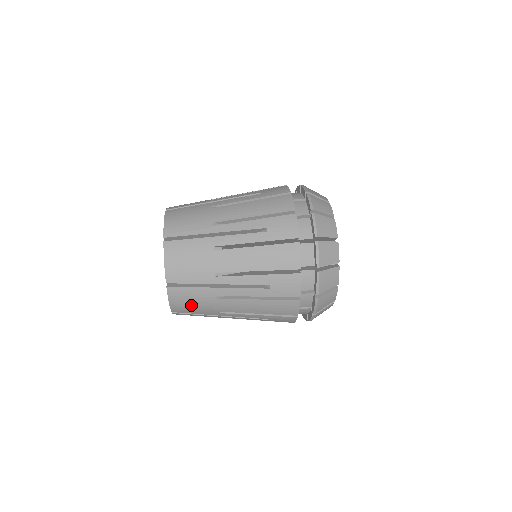
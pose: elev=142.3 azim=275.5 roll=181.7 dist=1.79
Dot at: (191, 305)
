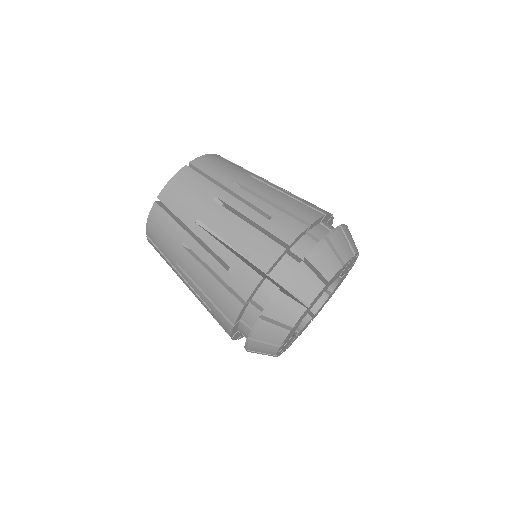
Dot at: (161, 236)
